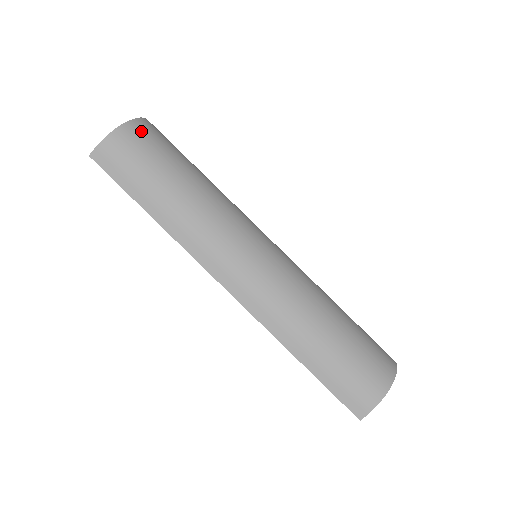
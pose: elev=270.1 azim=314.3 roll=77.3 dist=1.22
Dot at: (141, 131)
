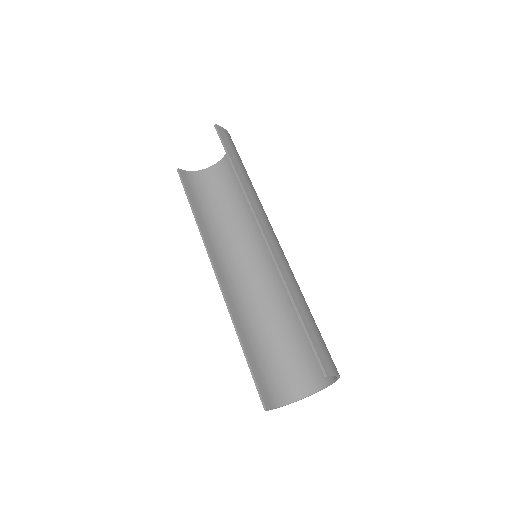
Dot at: occluded
